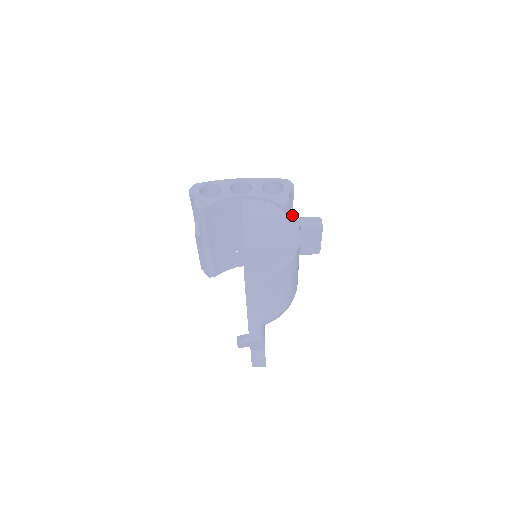
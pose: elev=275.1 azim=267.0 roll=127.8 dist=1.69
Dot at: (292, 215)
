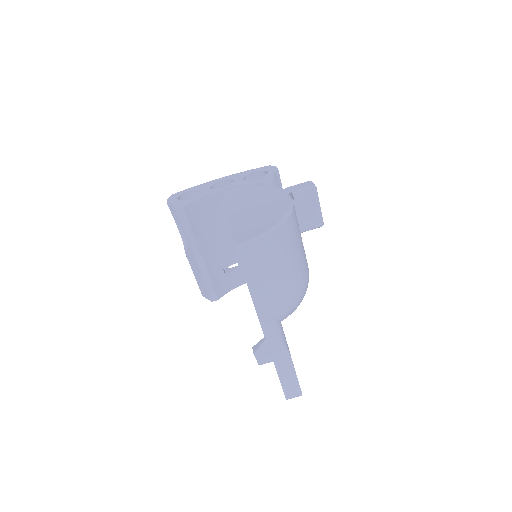
Dot at: occluded
